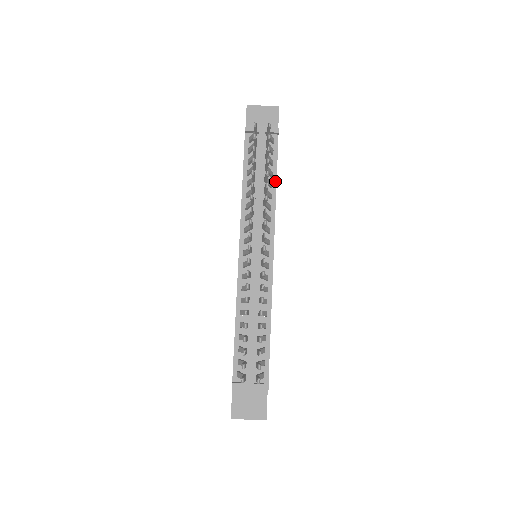
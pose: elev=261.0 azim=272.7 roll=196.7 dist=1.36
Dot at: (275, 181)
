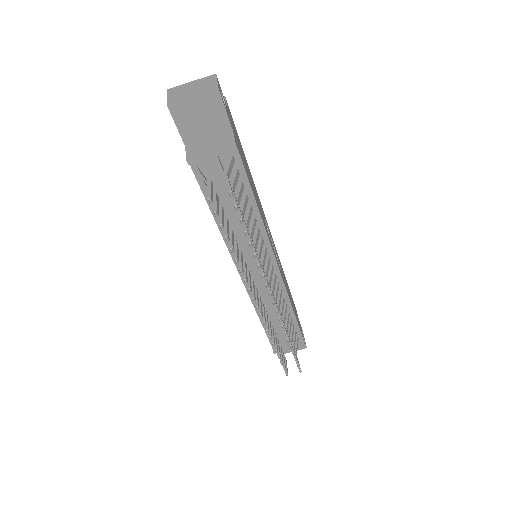
Dot at: (254, 202)
